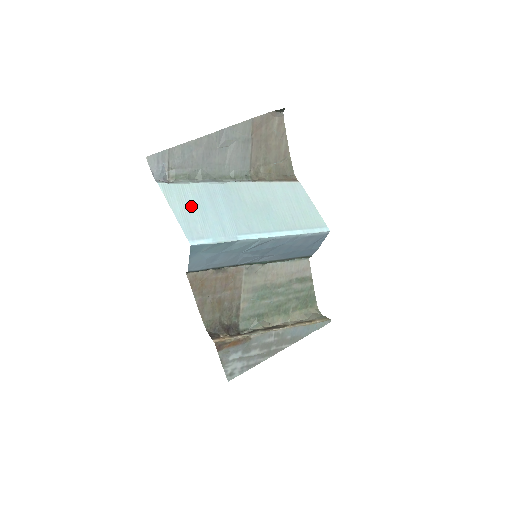
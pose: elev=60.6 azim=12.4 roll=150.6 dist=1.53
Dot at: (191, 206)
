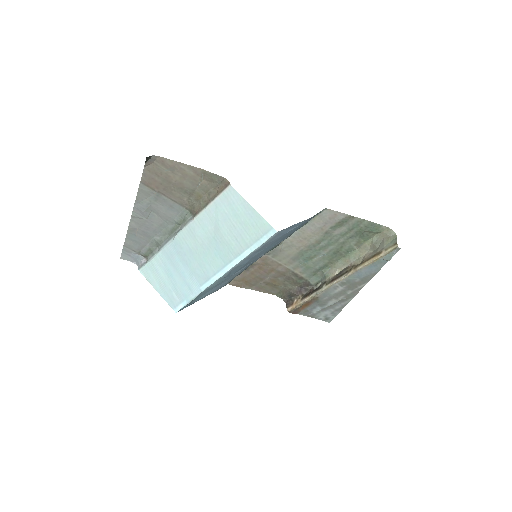
Dot at: (163, 278)
